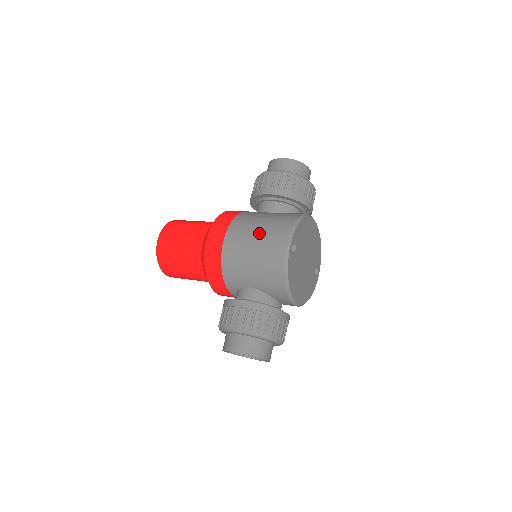
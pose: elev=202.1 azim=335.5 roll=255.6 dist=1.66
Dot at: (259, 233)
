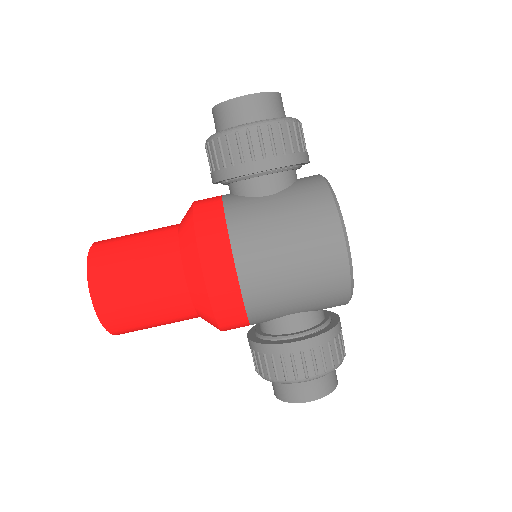
Dot at: (293, 245)
